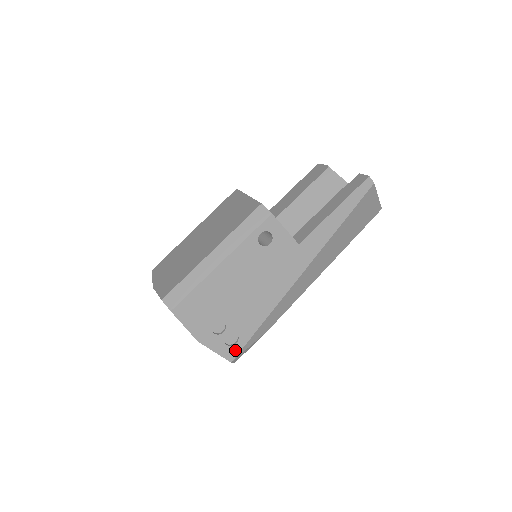
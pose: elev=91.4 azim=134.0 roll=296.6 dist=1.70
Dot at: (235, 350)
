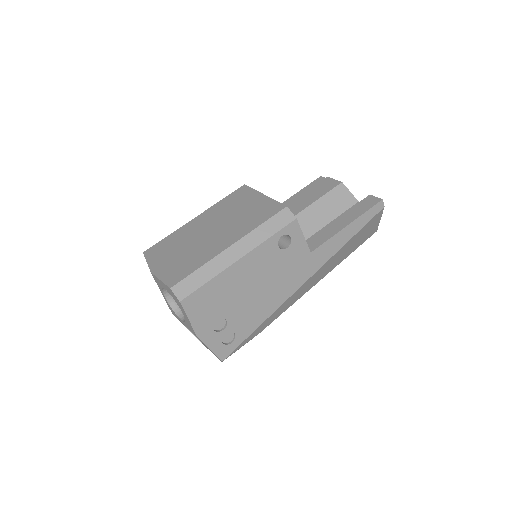
Dot at: (229, 349)
